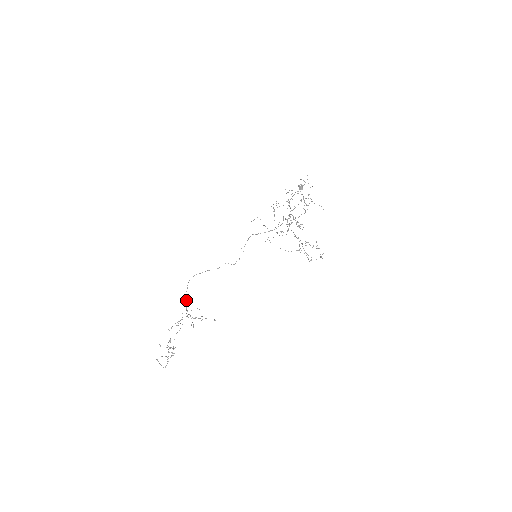
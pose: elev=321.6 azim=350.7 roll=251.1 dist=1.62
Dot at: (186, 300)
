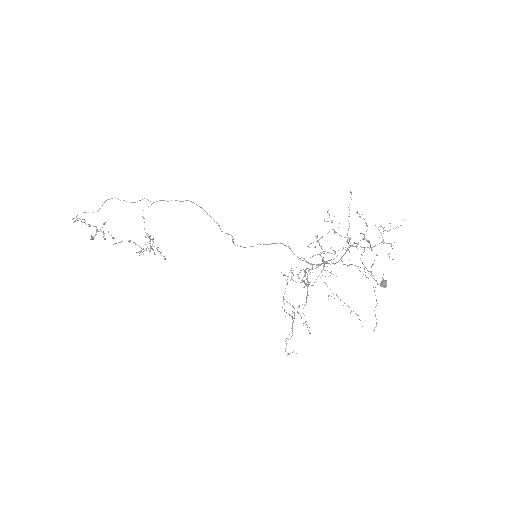
Dot at: occluded
